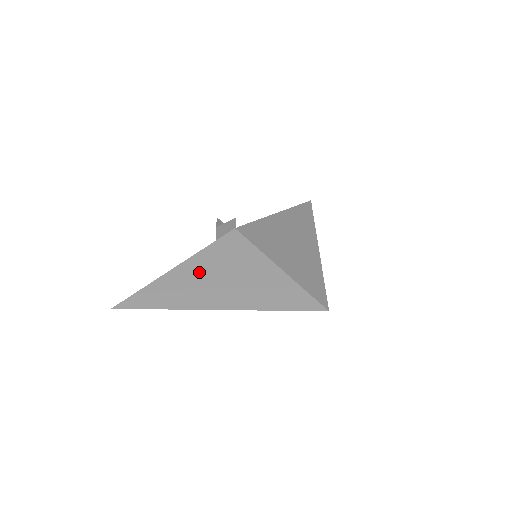
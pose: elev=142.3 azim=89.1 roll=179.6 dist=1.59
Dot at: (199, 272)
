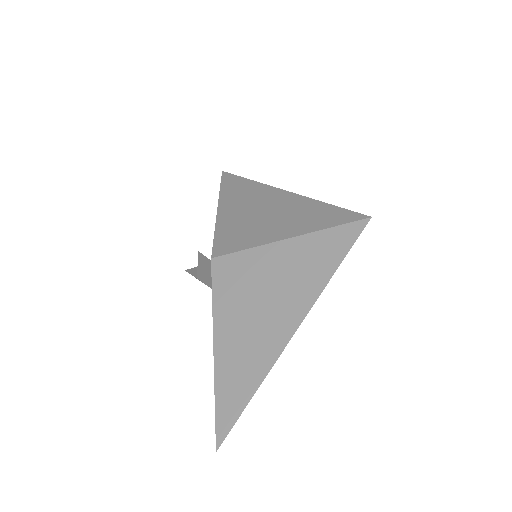
Dot at: (237, 326)
